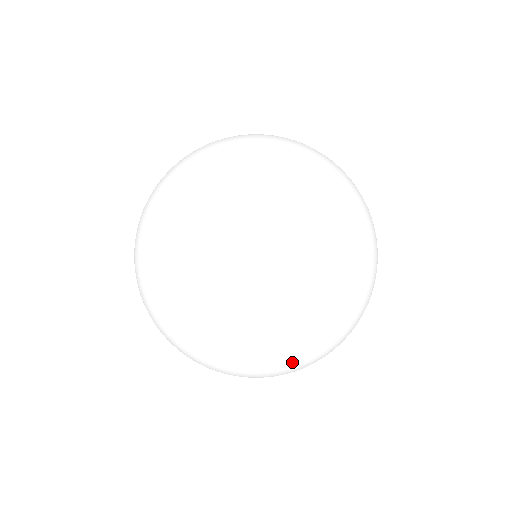
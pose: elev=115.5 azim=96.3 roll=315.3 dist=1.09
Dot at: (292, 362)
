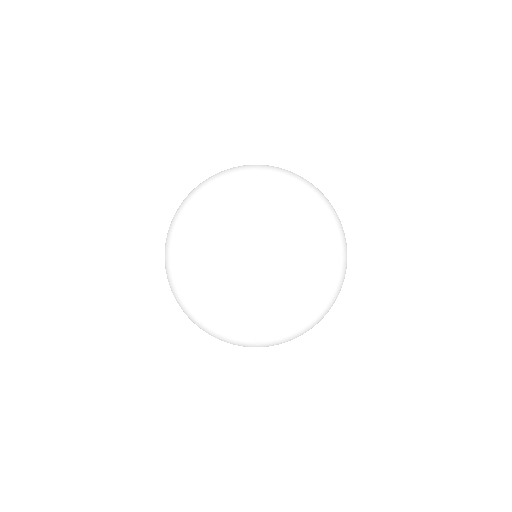
Dot at: occluded
